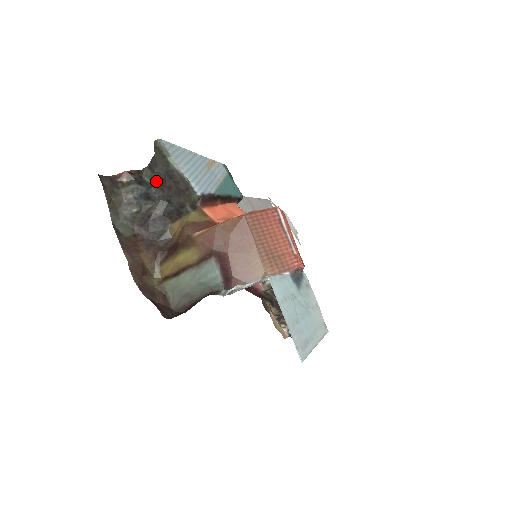
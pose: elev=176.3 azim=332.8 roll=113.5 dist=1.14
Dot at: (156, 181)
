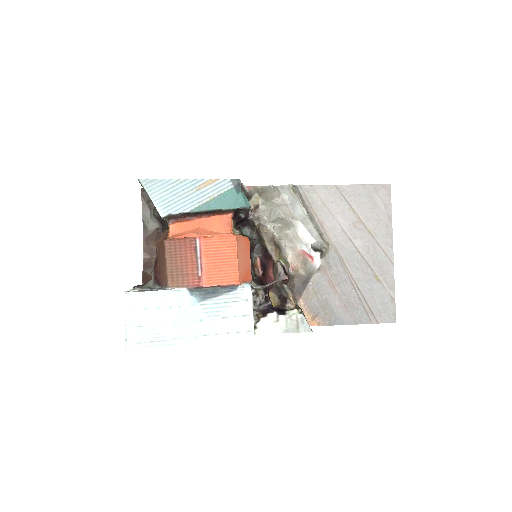
Dot at: occluded
